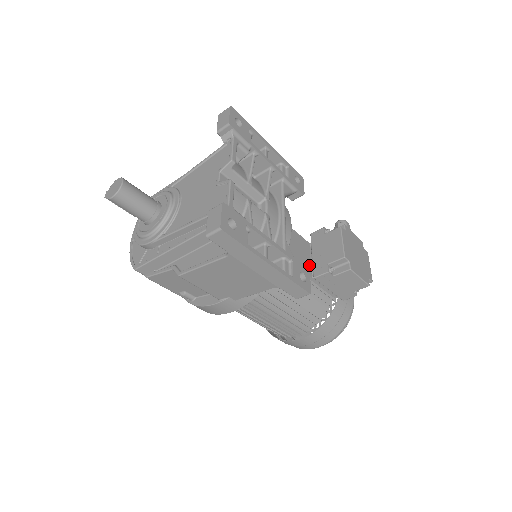
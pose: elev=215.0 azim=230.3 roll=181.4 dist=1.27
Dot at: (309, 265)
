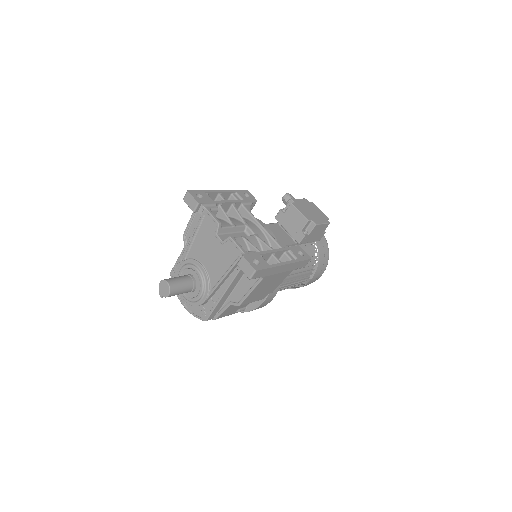
Dot at: (289, 238)
